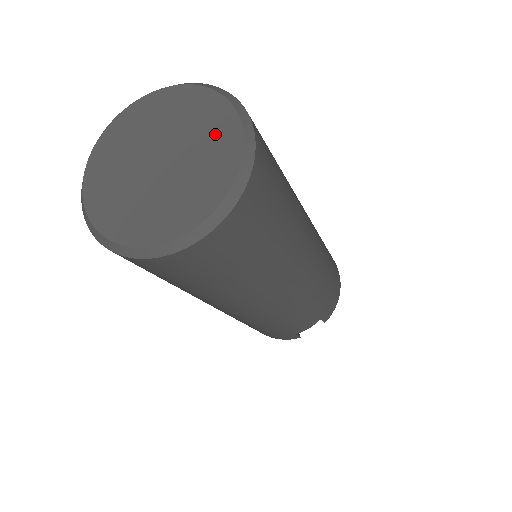
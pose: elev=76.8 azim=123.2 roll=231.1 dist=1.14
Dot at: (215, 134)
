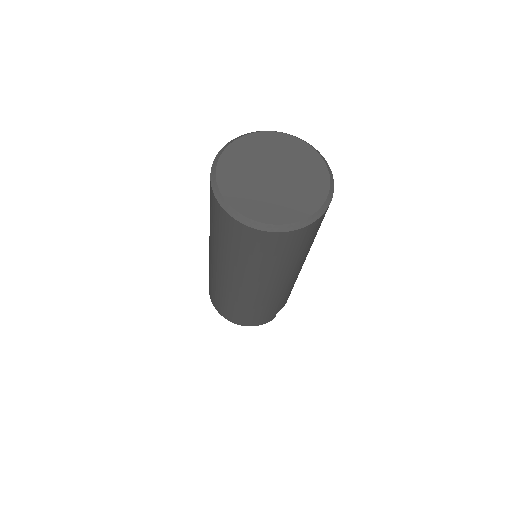
Dot at: (302, 156)
